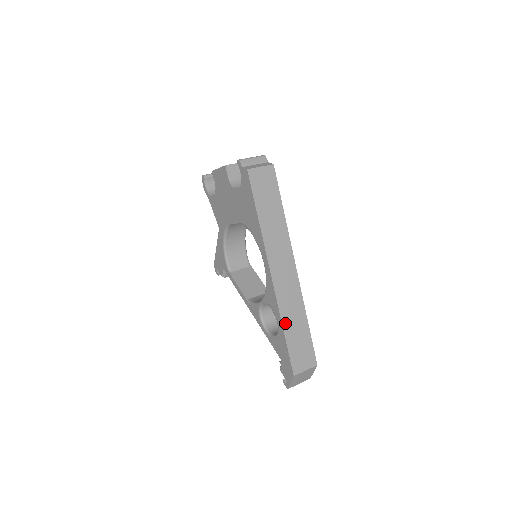
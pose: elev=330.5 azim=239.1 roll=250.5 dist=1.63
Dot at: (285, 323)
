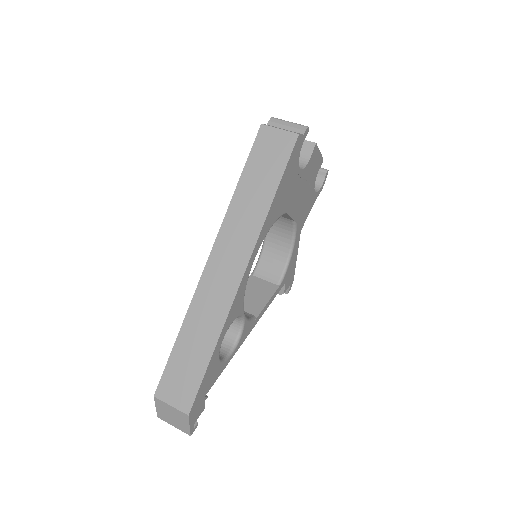
Dot at: (186, 326)
